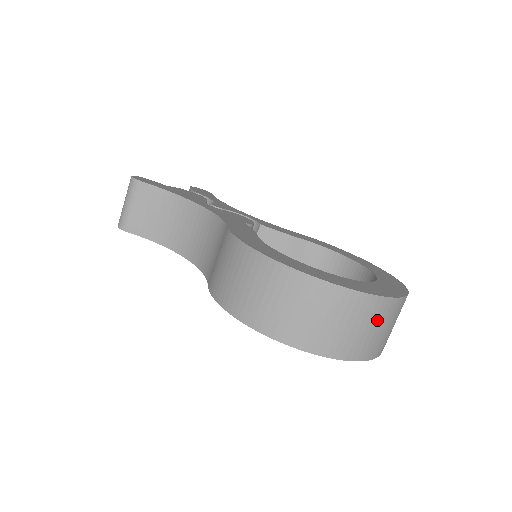
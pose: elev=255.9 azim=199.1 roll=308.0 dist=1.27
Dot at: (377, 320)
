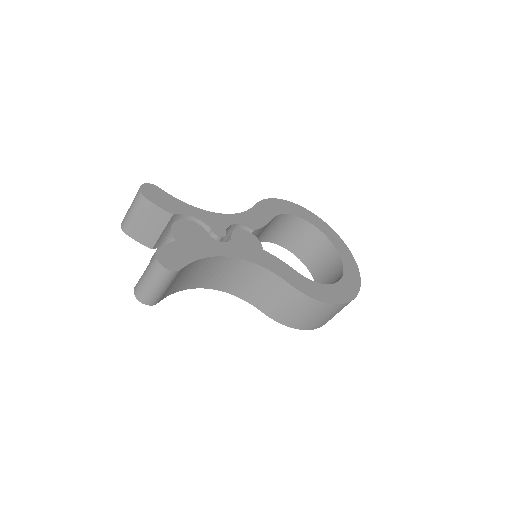
Dot at: occluded
